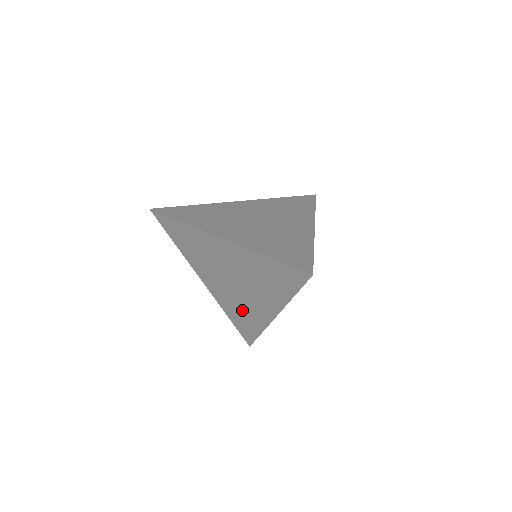
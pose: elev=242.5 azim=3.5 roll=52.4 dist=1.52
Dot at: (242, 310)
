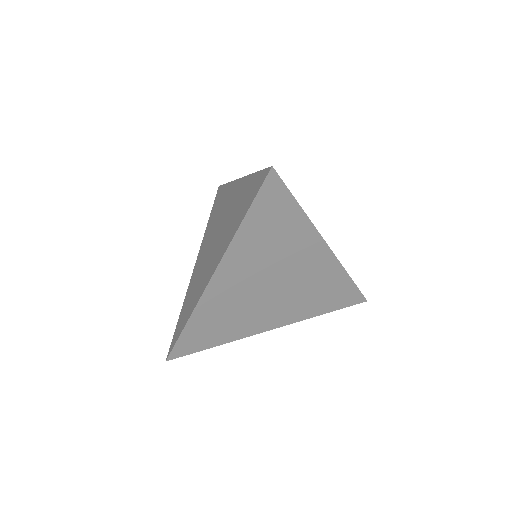
Dot at: (196, 287)
